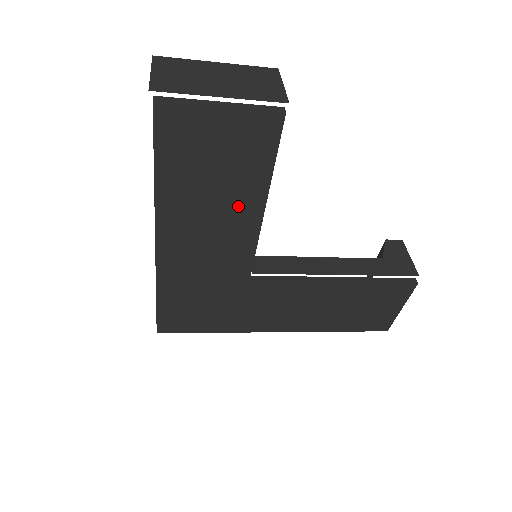
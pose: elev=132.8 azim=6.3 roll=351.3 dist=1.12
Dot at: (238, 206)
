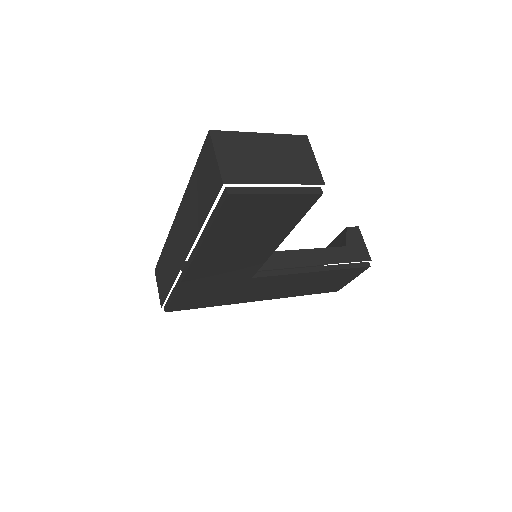
Dot at: (264, 241)
